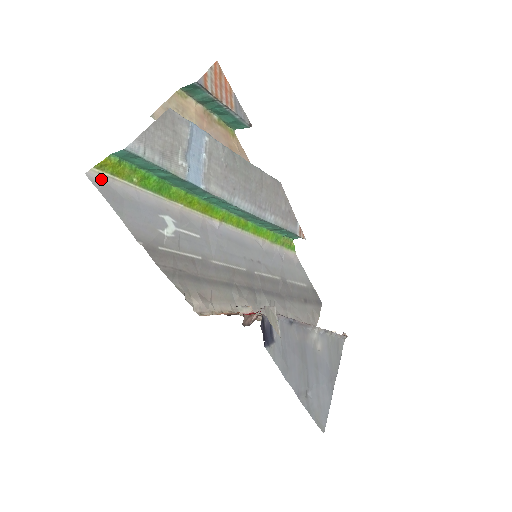
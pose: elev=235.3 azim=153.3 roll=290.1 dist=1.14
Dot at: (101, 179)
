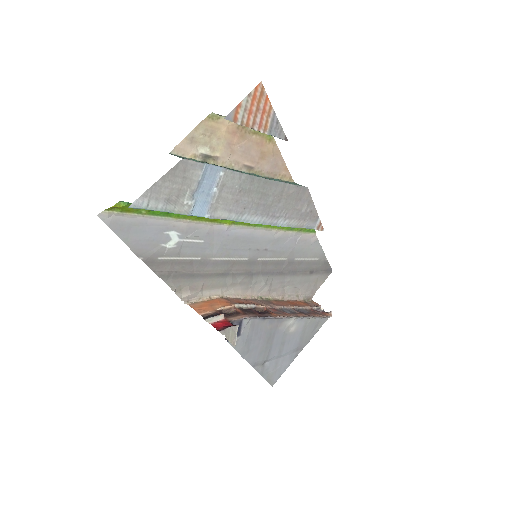
Dot at: (112, 216)
